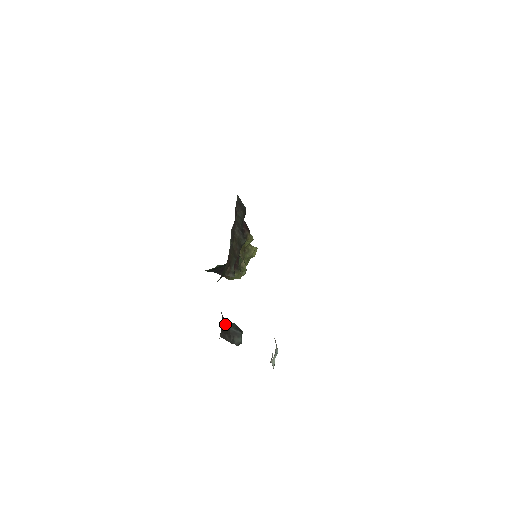
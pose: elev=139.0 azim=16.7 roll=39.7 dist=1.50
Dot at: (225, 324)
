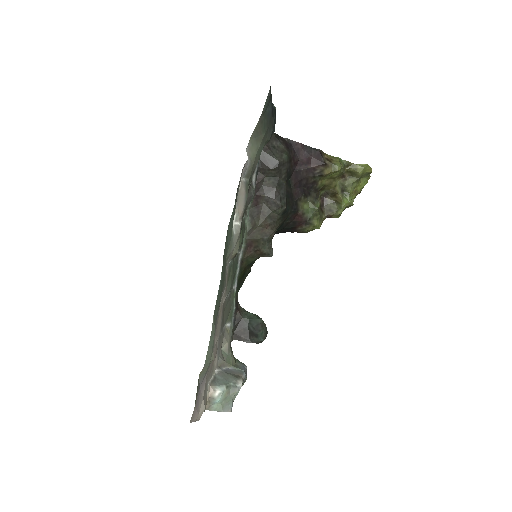
Dot at: (242, 324)
